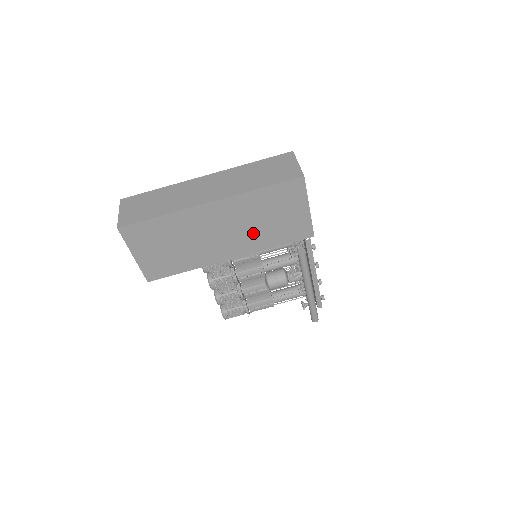
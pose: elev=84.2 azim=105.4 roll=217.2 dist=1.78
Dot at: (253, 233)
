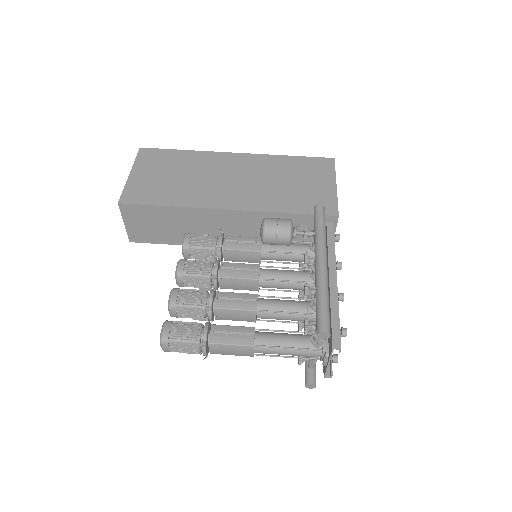
Dot at: (266, 191)
